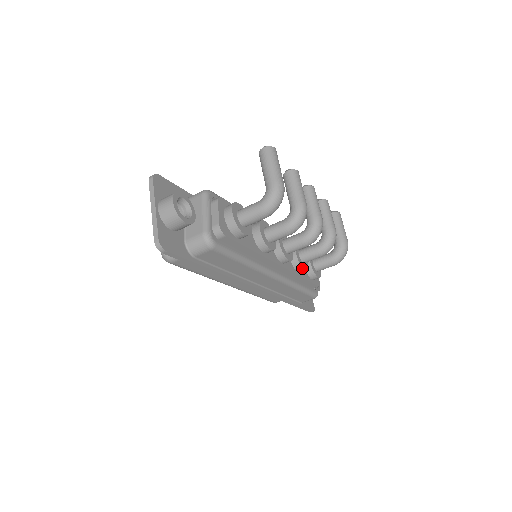
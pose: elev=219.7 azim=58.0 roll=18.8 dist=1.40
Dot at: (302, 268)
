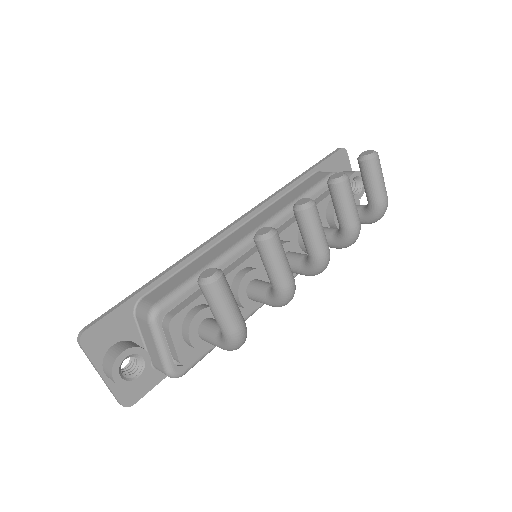
Dot at: occluded
